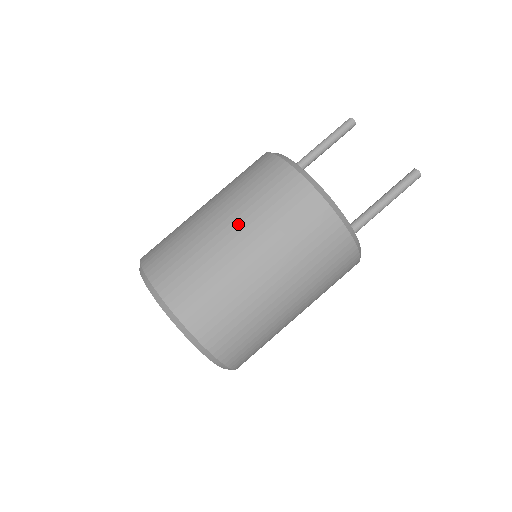
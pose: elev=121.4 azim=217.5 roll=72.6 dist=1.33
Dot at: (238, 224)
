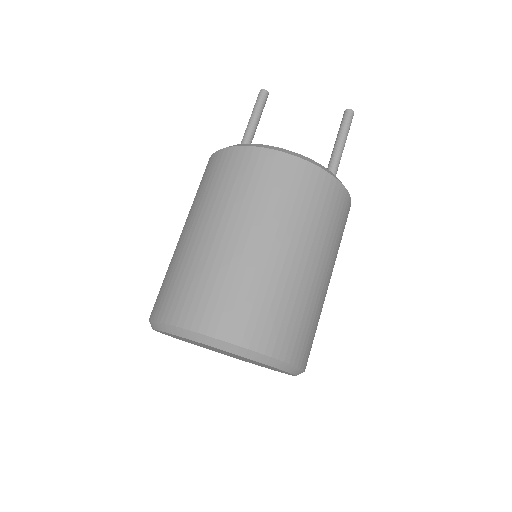
Dot at: (250, 226)
